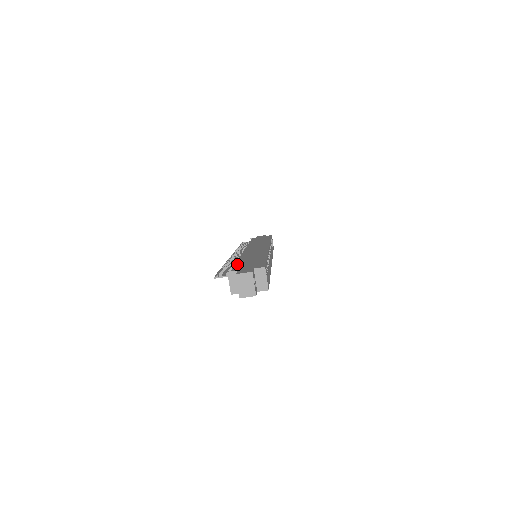
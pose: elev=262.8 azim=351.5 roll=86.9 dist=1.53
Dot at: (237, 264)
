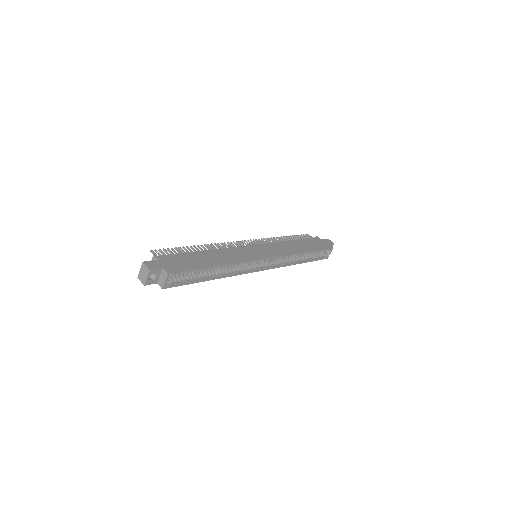
Dot at: (183, 254)
